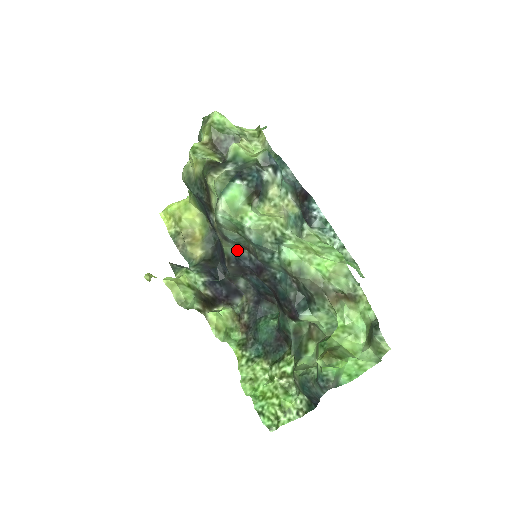
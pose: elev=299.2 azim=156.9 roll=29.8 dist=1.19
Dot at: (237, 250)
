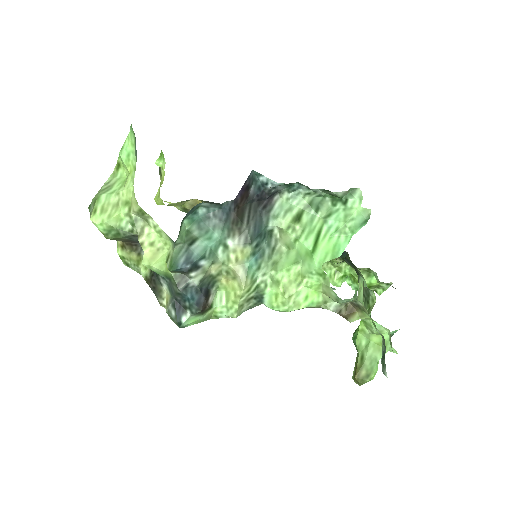
Dot at: occluded
